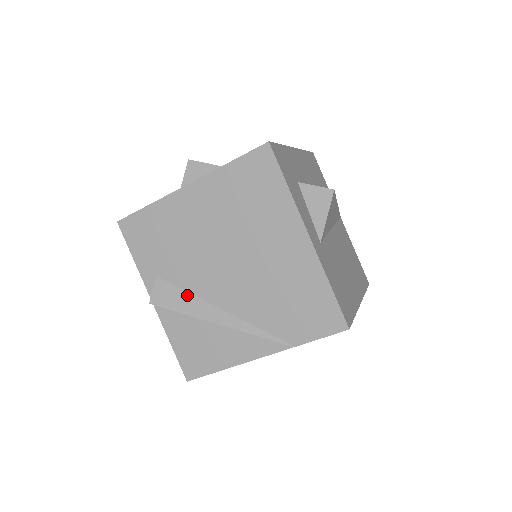
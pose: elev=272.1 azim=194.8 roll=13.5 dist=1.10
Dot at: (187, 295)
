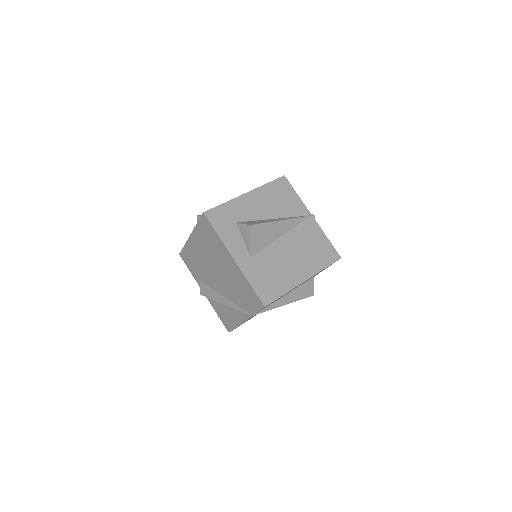
Dot at: (211, 290)
